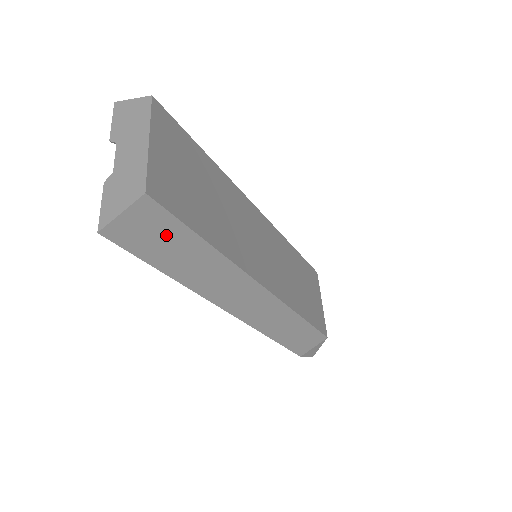
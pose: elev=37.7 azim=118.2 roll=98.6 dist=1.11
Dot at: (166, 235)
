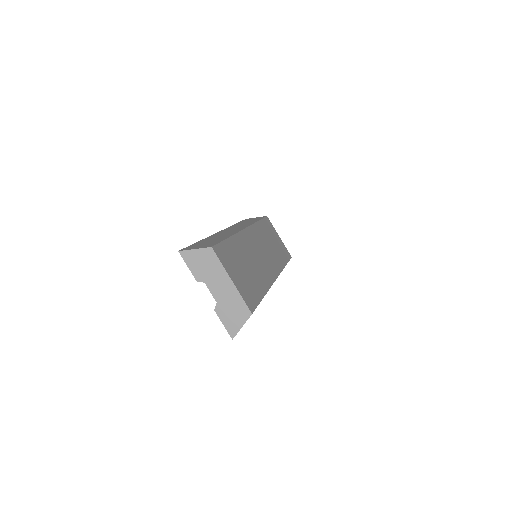
Dot at: occluded
